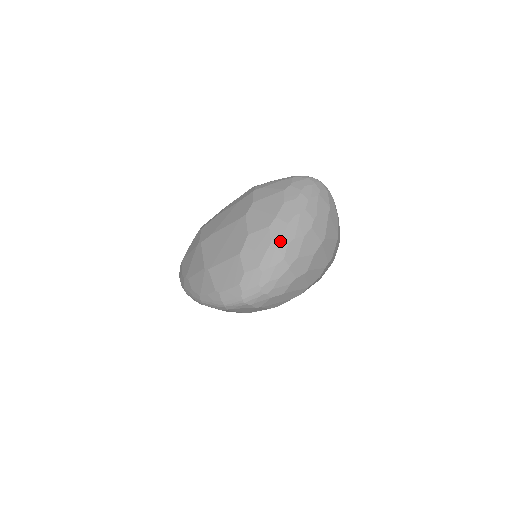
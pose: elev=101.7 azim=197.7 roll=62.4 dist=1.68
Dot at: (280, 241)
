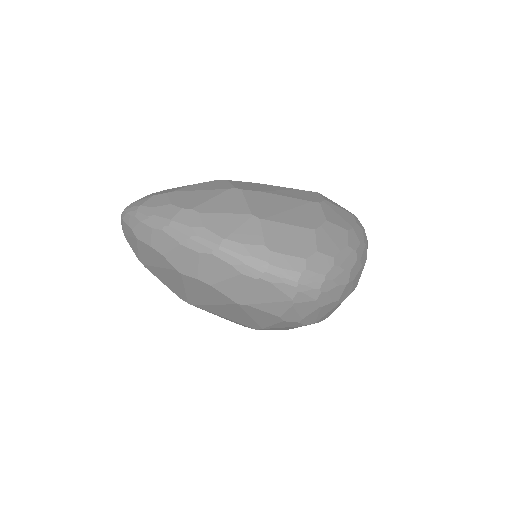
Dot at: (354, 251)
